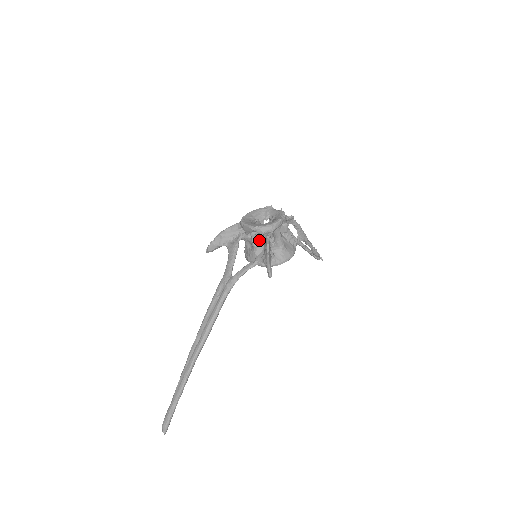
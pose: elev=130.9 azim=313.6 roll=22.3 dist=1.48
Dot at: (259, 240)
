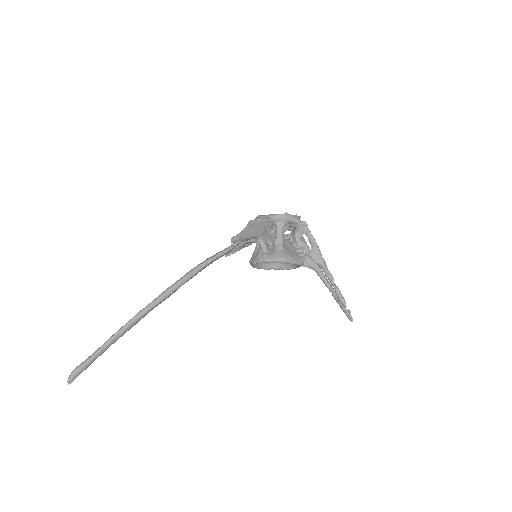
Dot at: occluded
